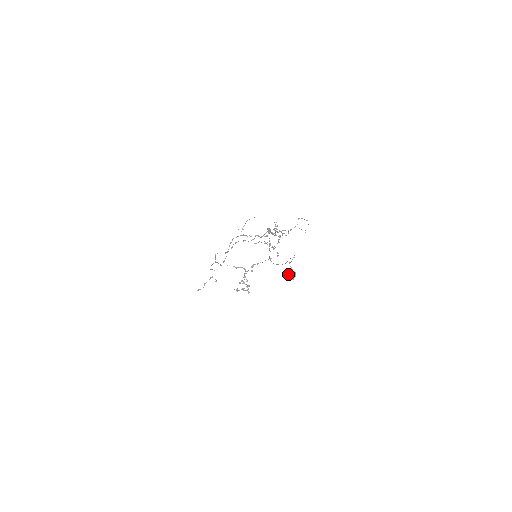
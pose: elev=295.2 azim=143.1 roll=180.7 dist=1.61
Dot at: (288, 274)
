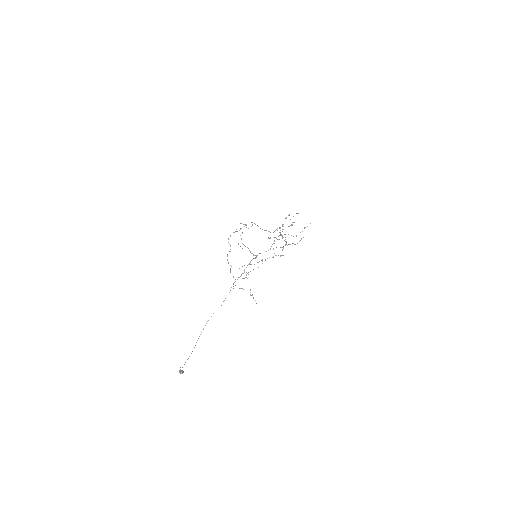
Dot at: occluded
